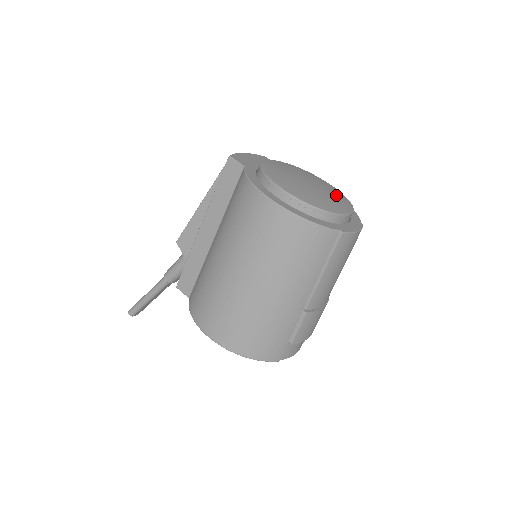
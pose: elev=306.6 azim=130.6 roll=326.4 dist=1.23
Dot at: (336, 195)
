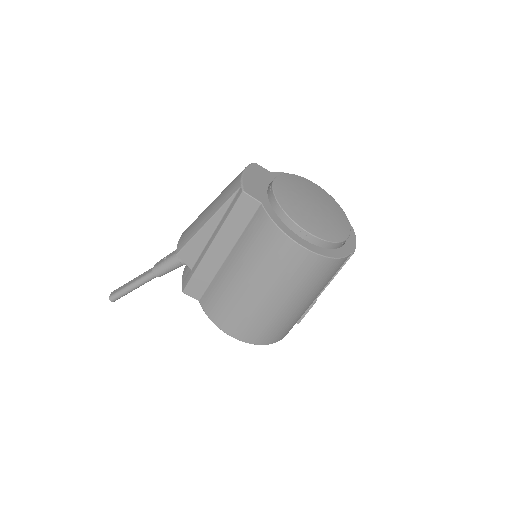
Dot at: (332, 206)
